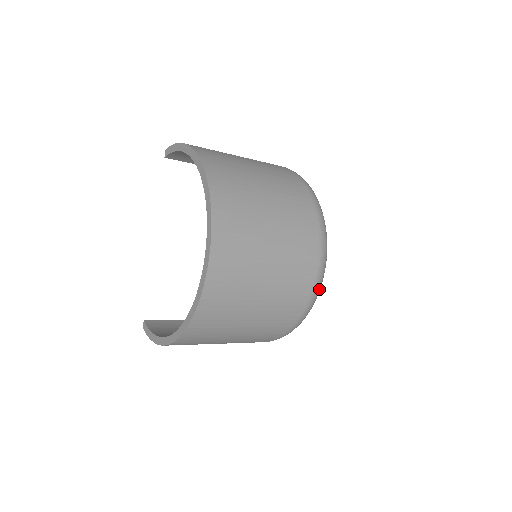
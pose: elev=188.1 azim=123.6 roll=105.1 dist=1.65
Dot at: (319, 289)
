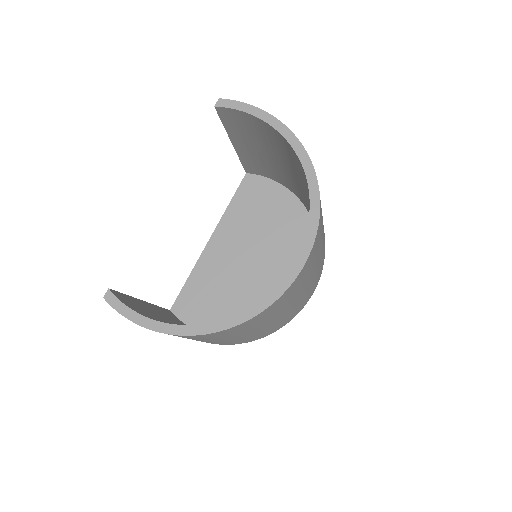
Dot at: occluded
